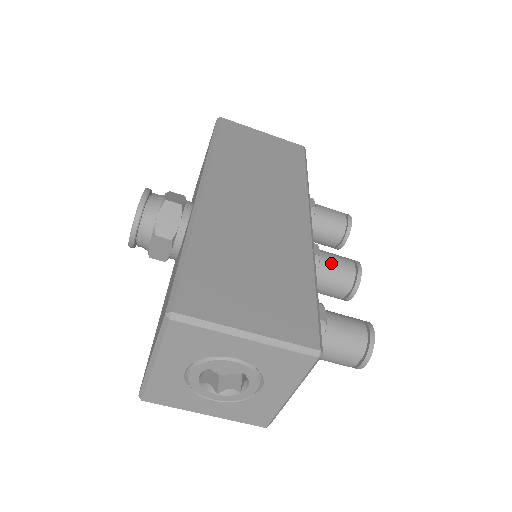
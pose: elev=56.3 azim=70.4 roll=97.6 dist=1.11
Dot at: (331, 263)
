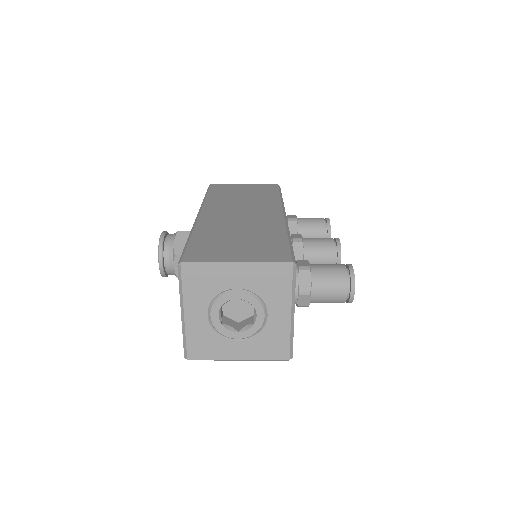
Dot at: (313, 242)
